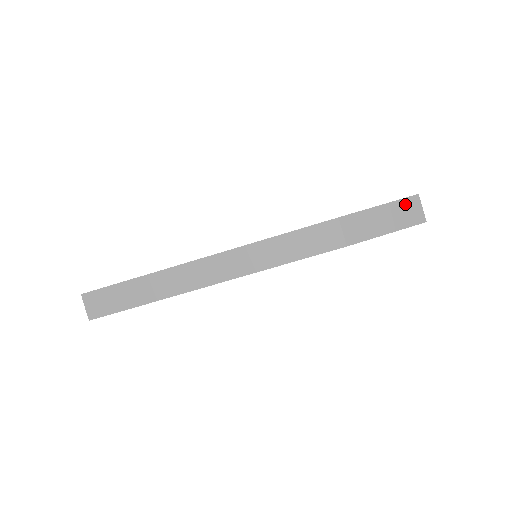
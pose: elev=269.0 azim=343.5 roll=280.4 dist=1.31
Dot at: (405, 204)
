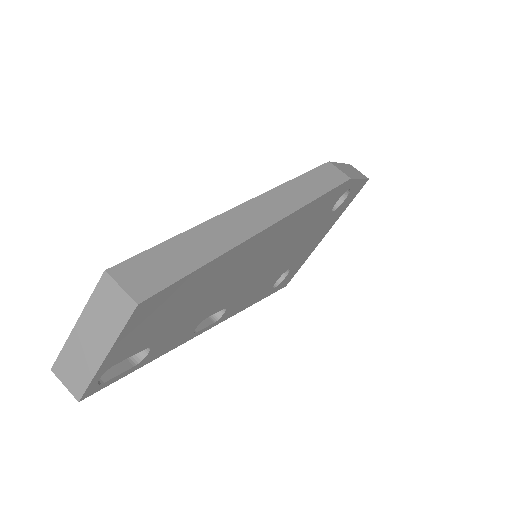
Dot at: (350, 167)
